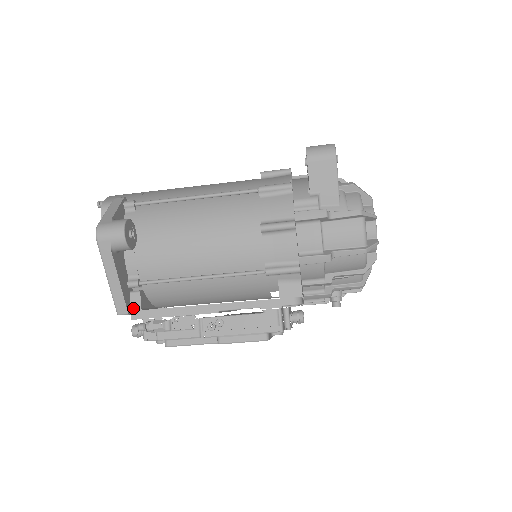
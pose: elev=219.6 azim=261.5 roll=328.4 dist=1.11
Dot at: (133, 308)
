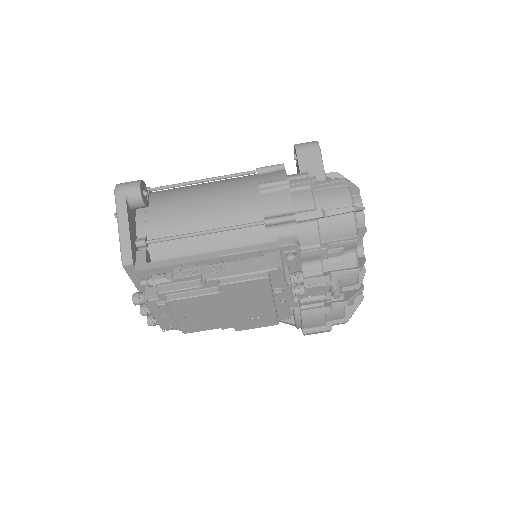
Dot at: (138, 262)
